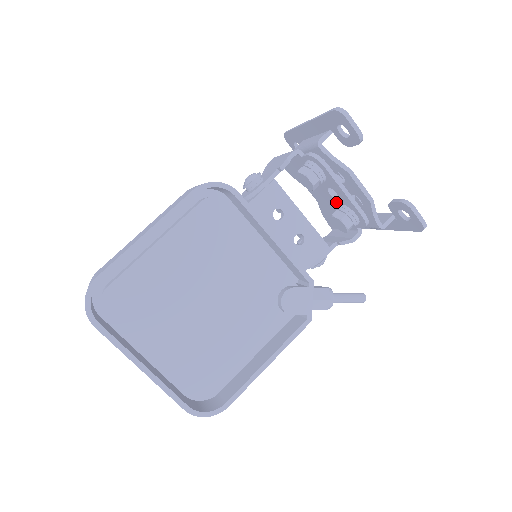
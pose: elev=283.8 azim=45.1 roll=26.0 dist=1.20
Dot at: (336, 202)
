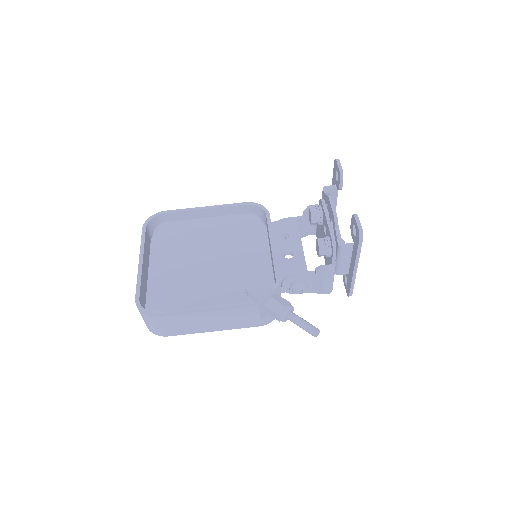
Dot at: occluded
